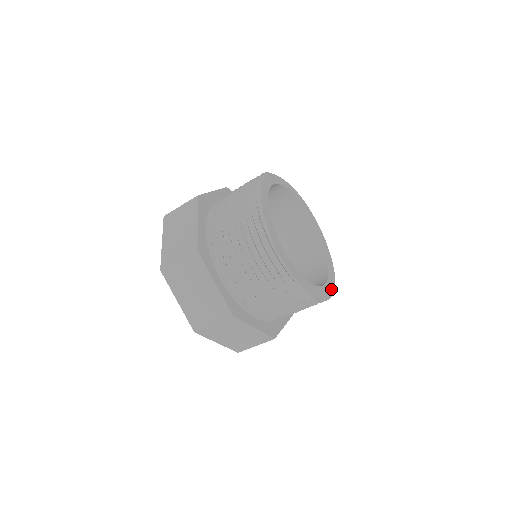
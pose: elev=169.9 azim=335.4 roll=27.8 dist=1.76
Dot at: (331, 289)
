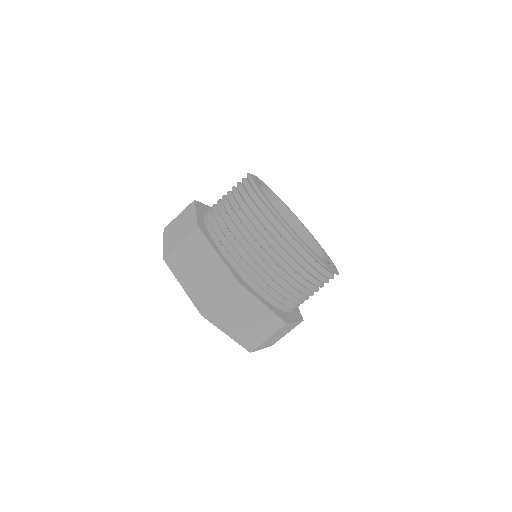
Dot at: (335, 271)
